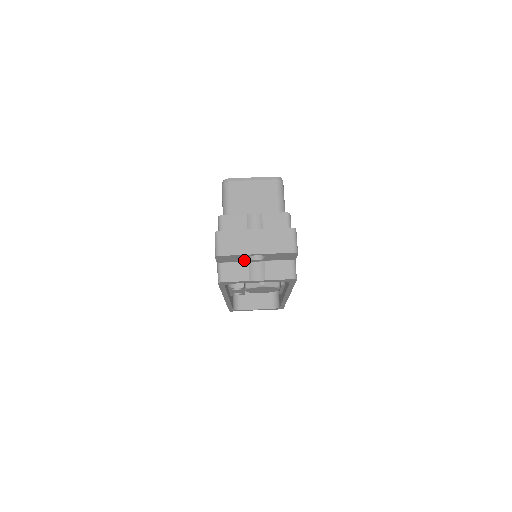
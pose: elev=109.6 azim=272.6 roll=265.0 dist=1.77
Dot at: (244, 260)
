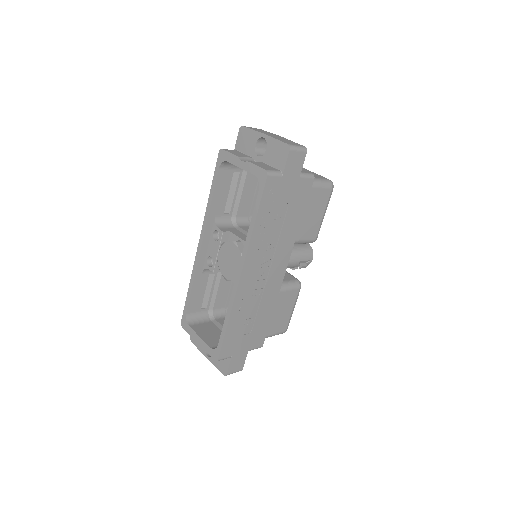
Dot at: (251, 152)
